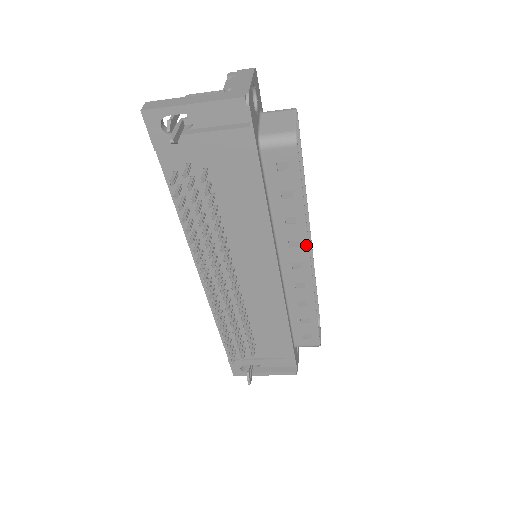
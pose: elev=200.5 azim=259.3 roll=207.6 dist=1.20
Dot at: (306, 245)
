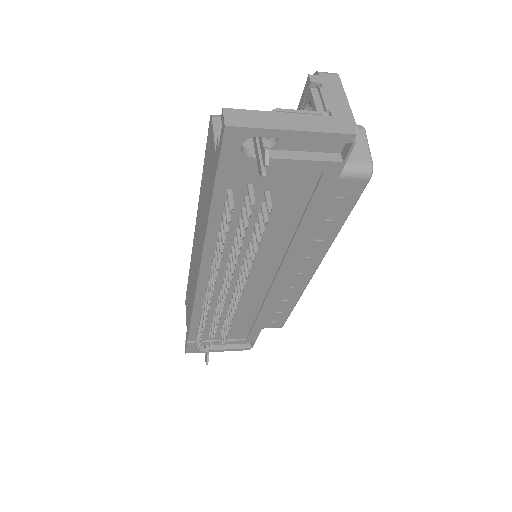
Dot at: (322, 257)
